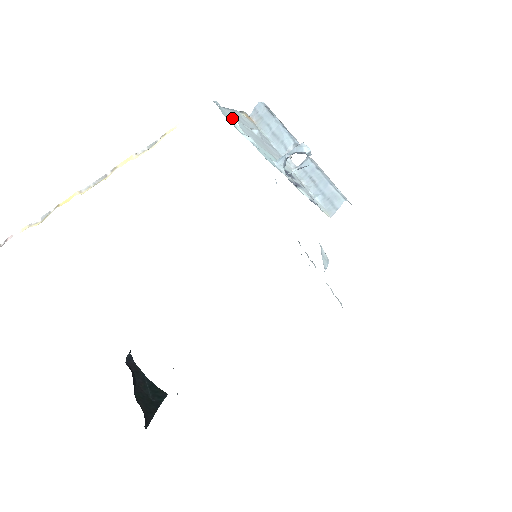
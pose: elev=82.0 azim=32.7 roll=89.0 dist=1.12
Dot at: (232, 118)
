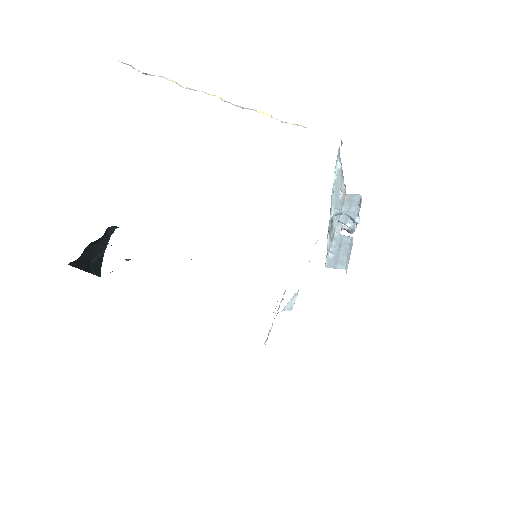
Dot at: (339, 162)
